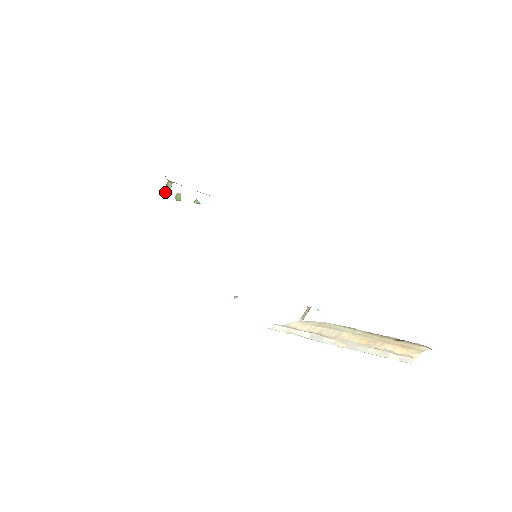
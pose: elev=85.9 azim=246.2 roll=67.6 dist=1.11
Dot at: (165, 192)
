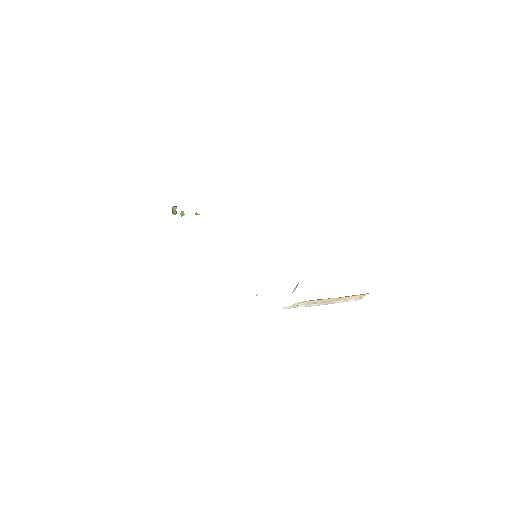
Dot at: (173, 214)
